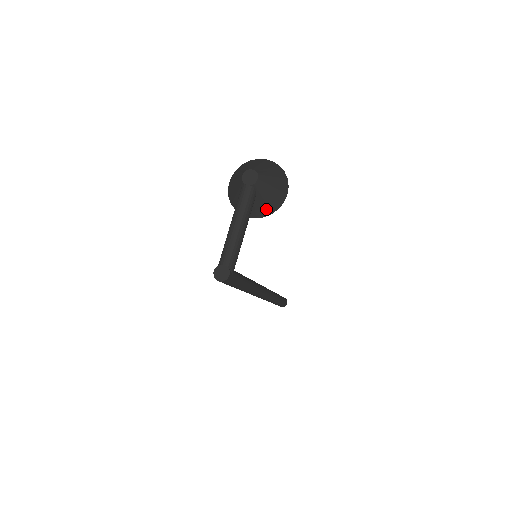
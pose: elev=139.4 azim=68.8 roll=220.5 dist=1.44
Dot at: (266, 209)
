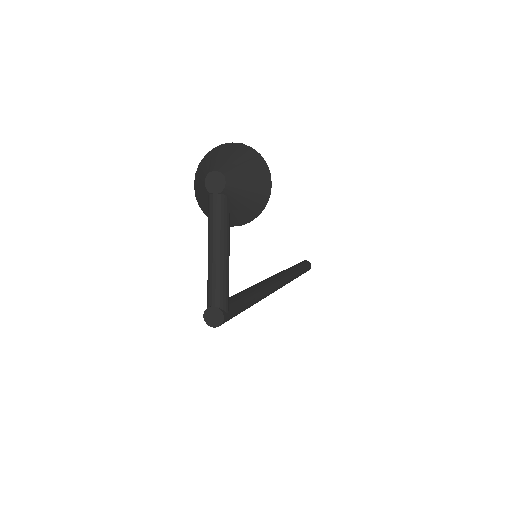
Dot at: (249, 213)
